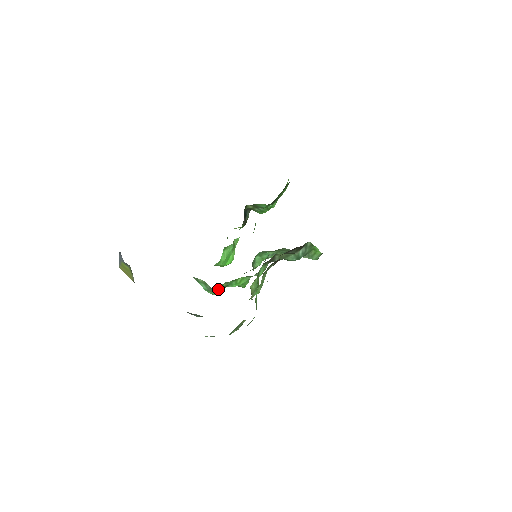
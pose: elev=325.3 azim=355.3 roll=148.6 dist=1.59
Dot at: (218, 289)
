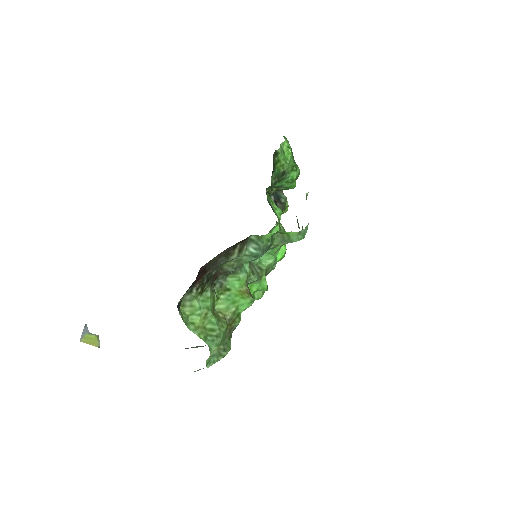
Dot at: occluded
